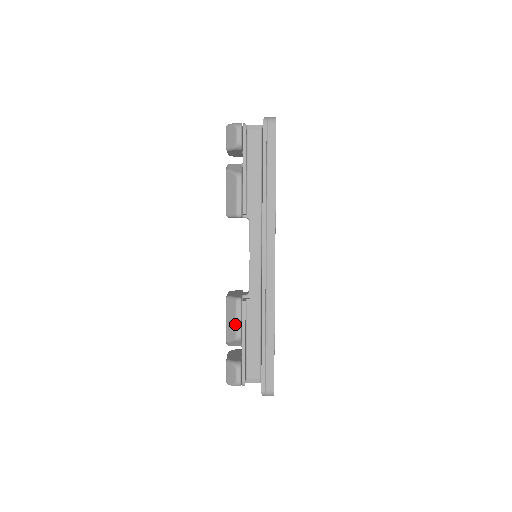
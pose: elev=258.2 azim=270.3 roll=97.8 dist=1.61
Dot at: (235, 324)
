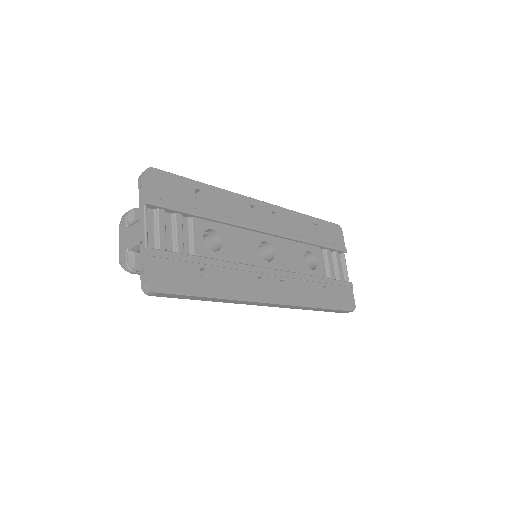
Dot at: occluded
